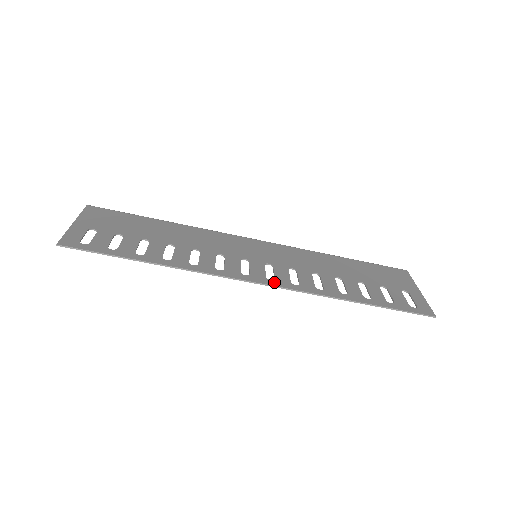
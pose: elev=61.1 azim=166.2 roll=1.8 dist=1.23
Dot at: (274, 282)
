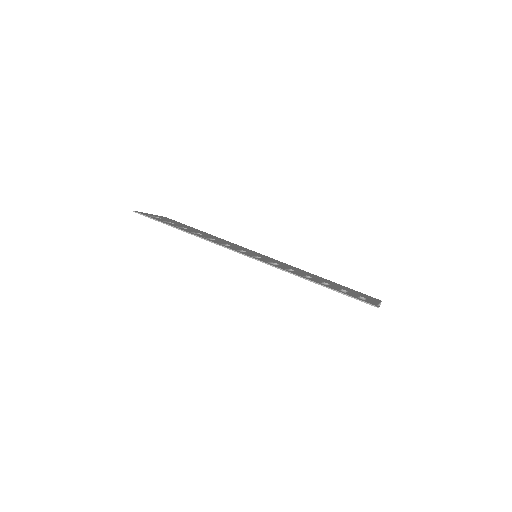
Dot at: (254, 257)
